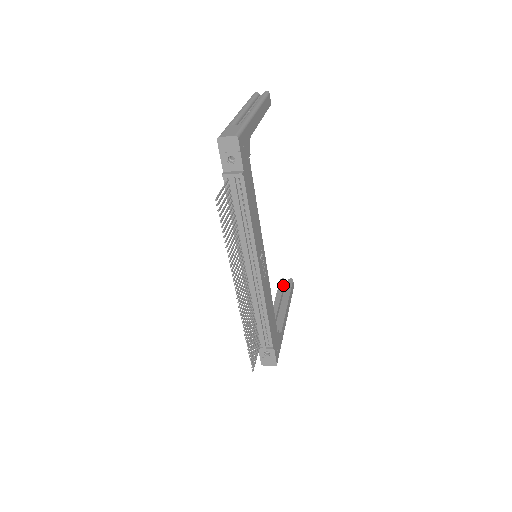
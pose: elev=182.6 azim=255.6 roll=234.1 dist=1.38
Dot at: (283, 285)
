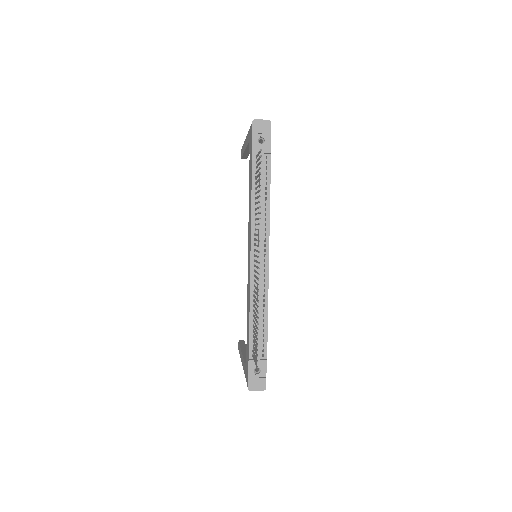
Dot at: (244, 342)
